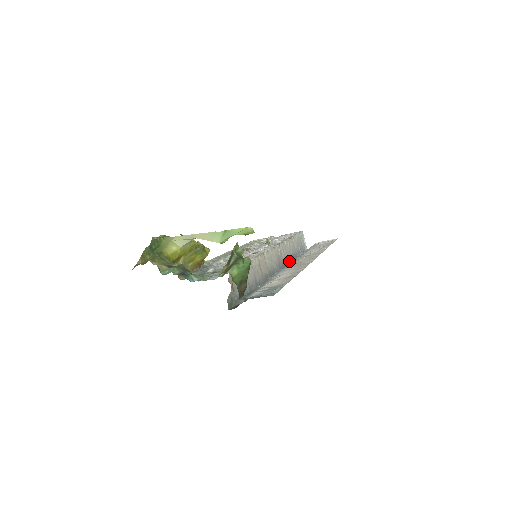
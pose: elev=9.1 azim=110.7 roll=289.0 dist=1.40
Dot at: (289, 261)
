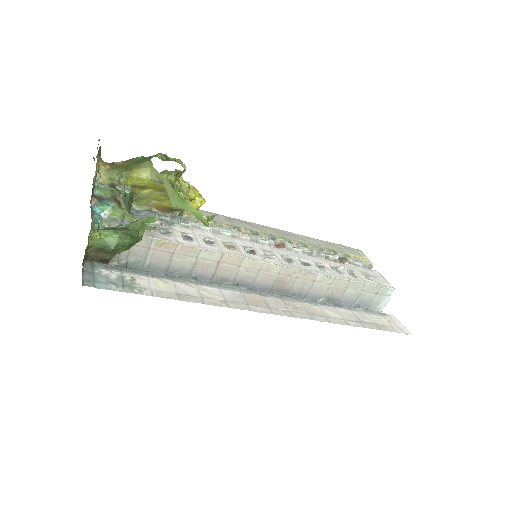
Dot at: (309, 296)
